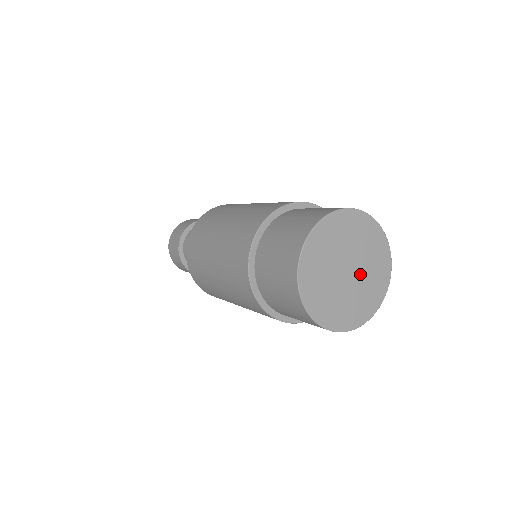
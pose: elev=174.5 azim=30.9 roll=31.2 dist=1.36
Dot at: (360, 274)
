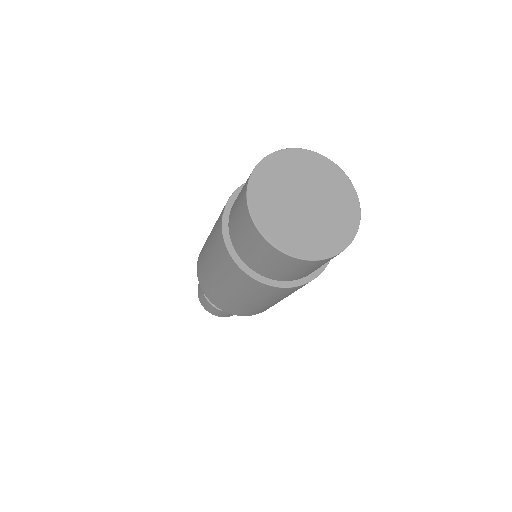
Dot at: (320, 211)
